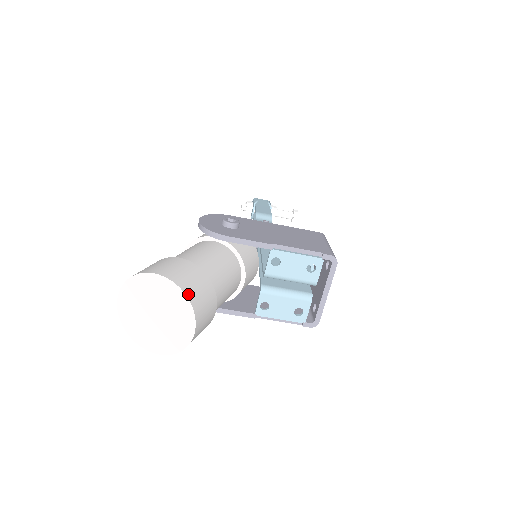
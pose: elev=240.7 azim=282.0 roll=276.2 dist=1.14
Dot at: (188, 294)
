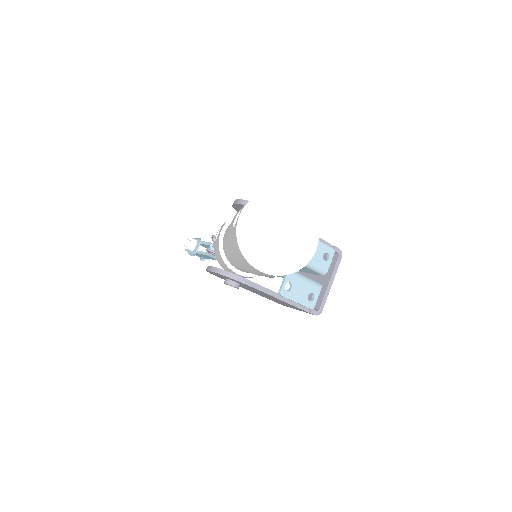
Dot at: (313, 215)
